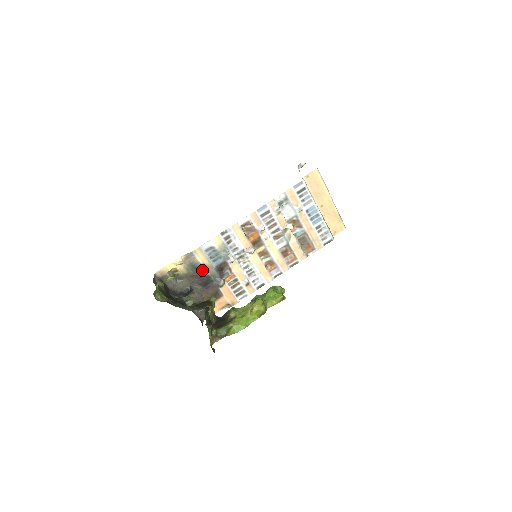
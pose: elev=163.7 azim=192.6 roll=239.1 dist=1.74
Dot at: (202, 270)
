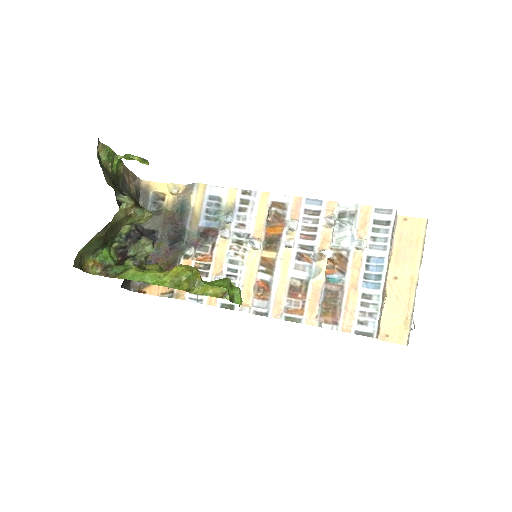
Dot at: (186, 217)
